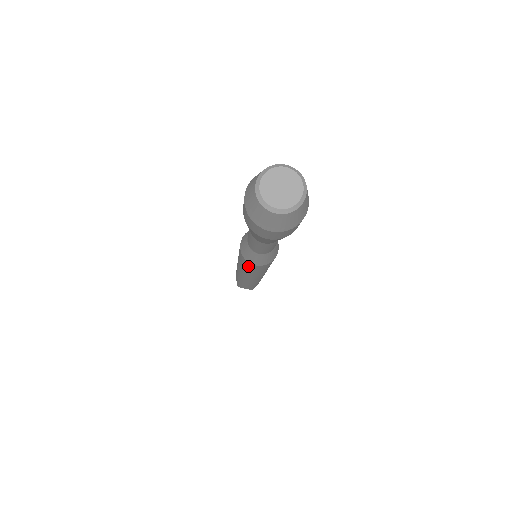
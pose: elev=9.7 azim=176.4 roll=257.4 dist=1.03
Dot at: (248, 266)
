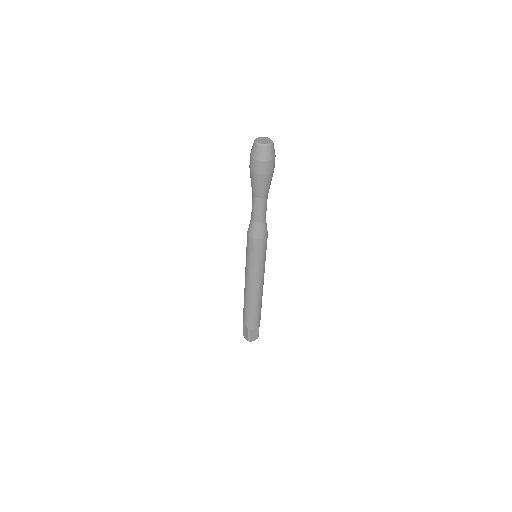
Dot at: (247, 244)
